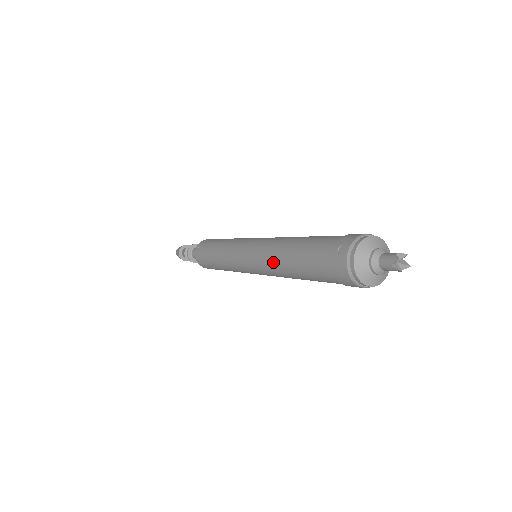
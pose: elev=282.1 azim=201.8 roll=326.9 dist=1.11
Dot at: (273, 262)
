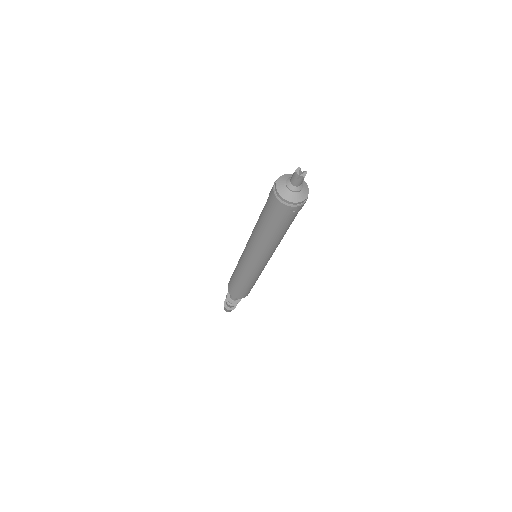
Dot at: occluded
